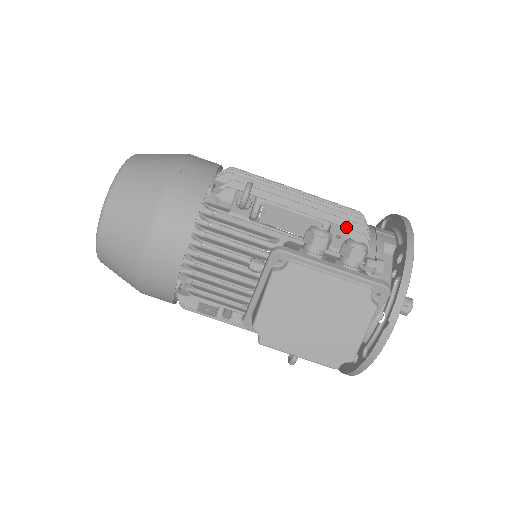
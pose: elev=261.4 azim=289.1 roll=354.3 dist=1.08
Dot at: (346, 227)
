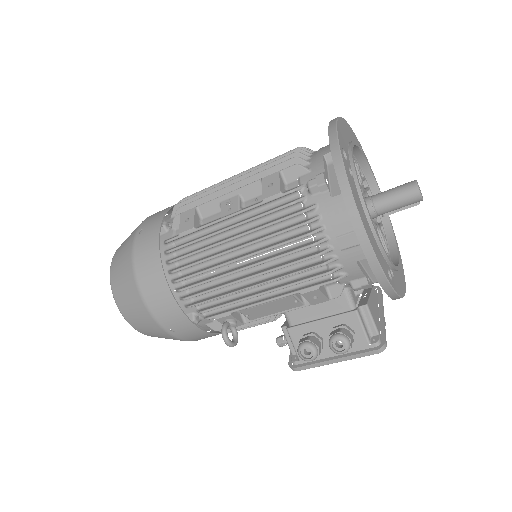
Dot at: (313, 278)
